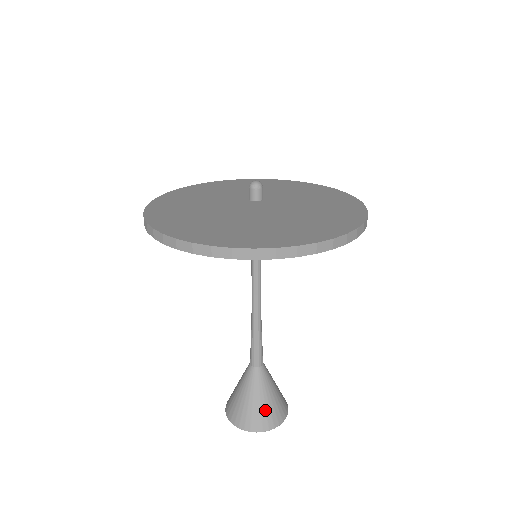
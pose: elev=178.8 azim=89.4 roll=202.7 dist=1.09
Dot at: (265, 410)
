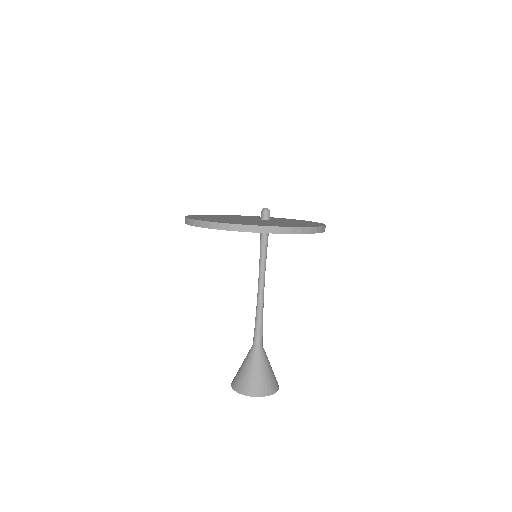
Dot at: (248, 379)
